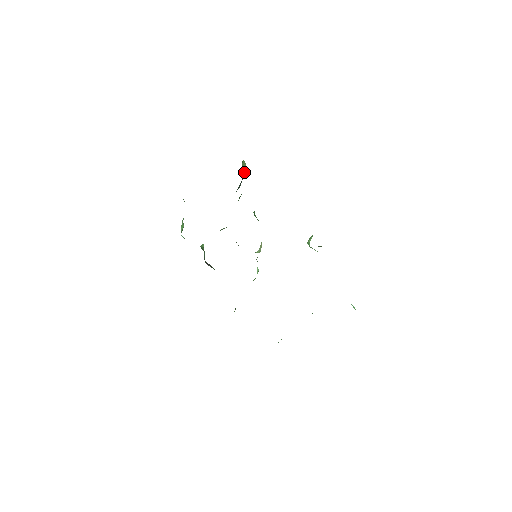
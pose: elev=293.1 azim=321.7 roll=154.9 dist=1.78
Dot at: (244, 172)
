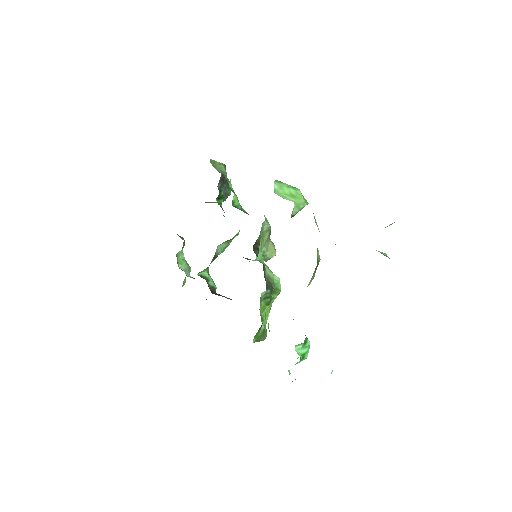
Dot at: (218, 171)
